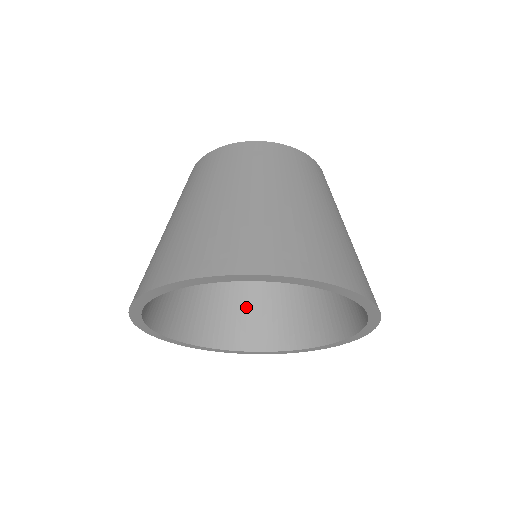
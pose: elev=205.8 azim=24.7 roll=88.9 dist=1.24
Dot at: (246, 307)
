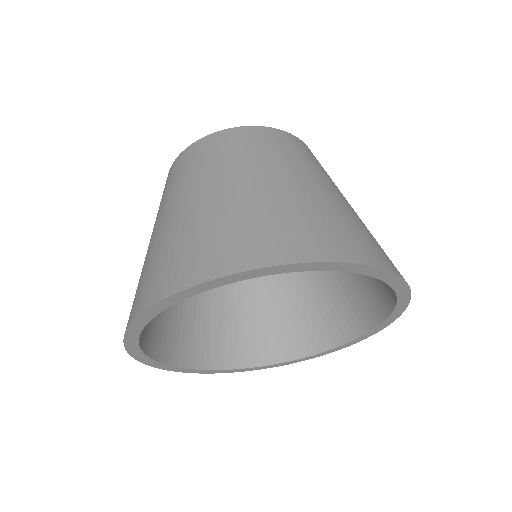
Dot at: (174, 309)
